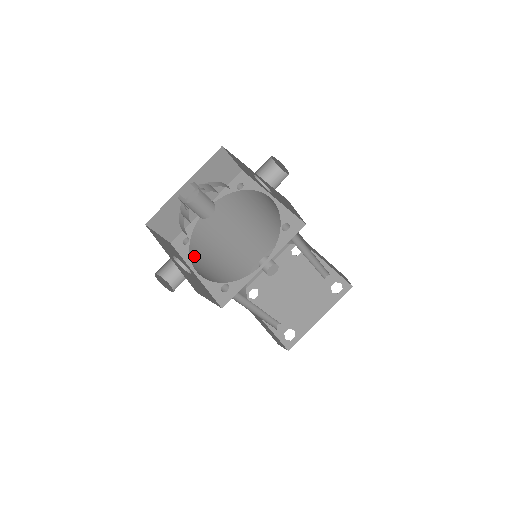
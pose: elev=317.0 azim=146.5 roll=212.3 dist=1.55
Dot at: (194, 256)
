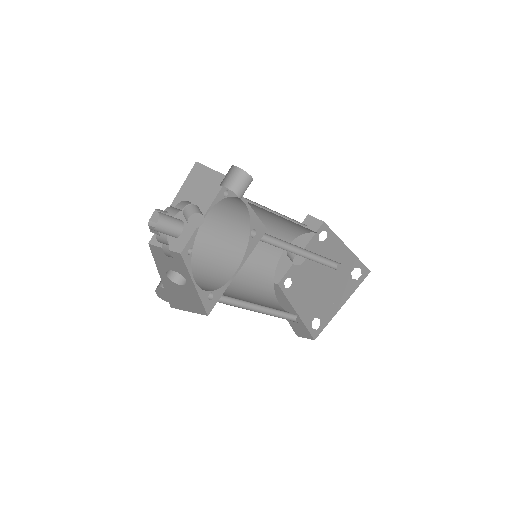
Dot at: (198, 264)
